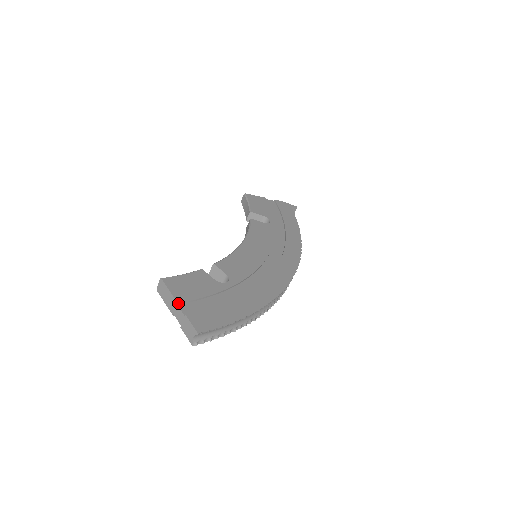
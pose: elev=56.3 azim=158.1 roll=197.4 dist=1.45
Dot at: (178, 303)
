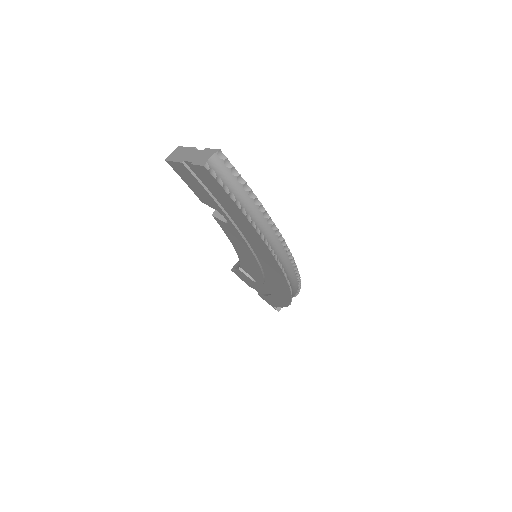
Dot at: (196, 148)
